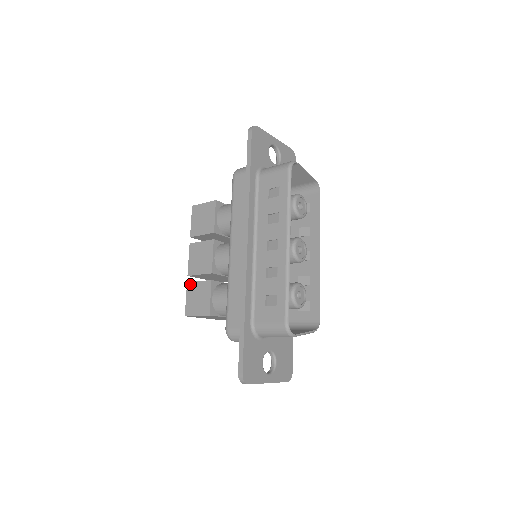
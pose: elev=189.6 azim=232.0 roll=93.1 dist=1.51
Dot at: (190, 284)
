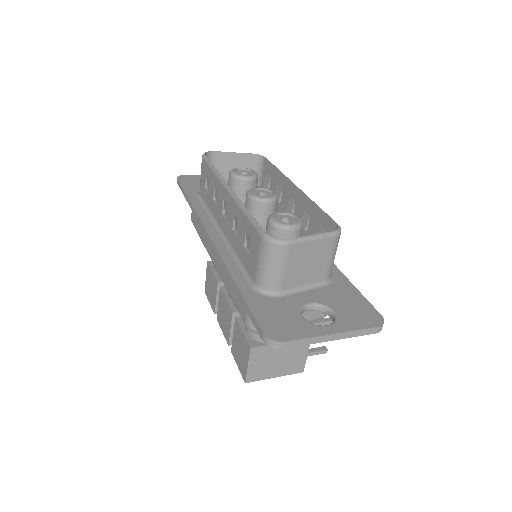
Dot at: (232, 349)
